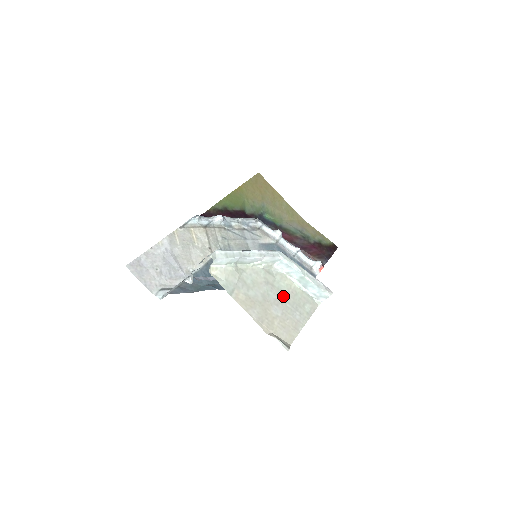
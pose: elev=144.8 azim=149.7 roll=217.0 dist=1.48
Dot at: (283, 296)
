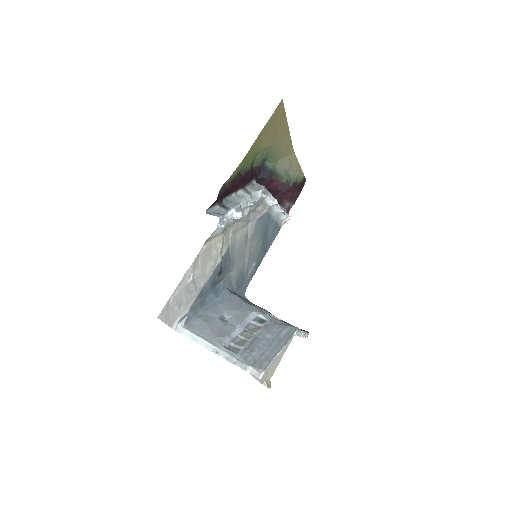
Dot at: occluded
